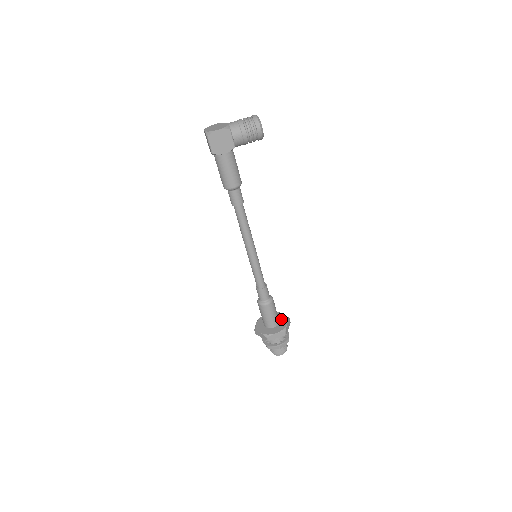
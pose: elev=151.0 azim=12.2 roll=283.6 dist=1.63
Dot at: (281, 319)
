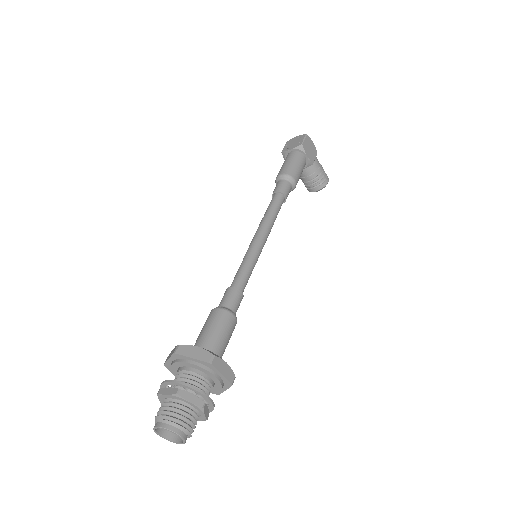
Dot at: occluded
